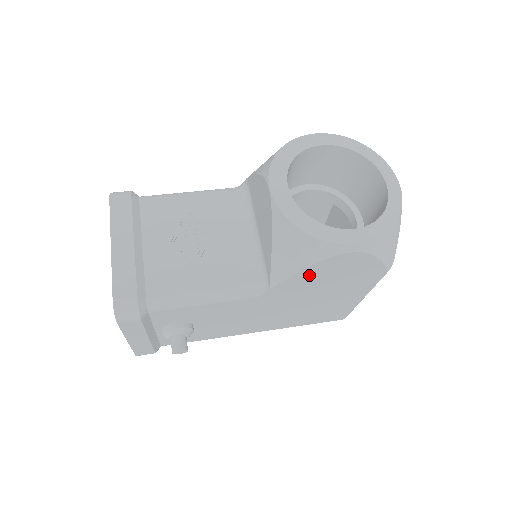
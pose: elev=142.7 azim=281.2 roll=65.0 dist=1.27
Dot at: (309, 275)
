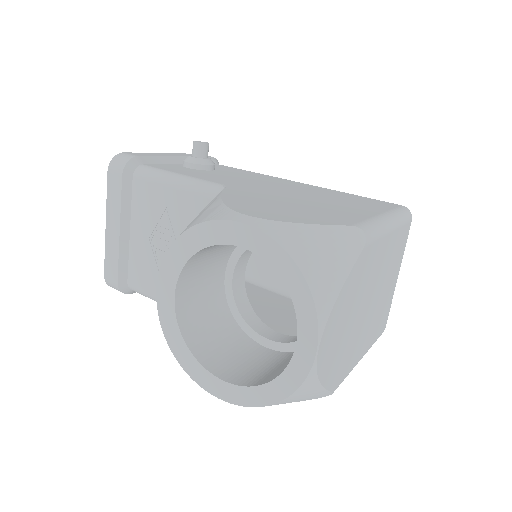
Dot at: occluded
